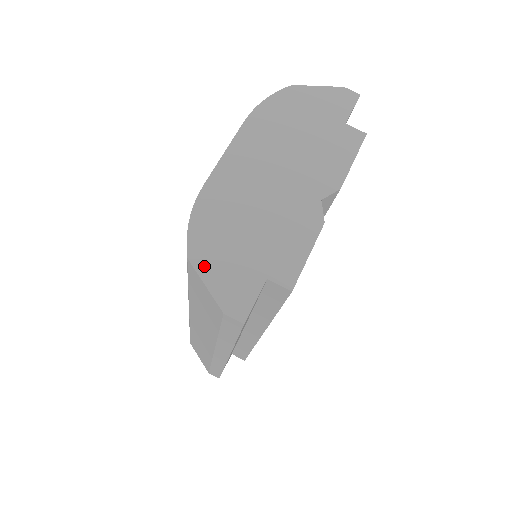
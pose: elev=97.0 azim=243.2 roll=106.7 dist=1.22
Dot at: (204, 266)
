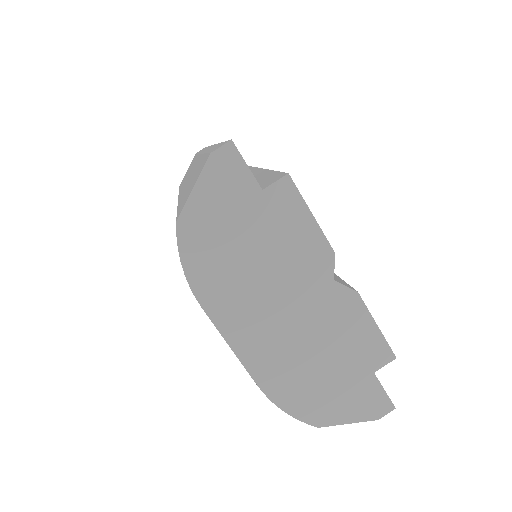
Dot at: (333, 418)
